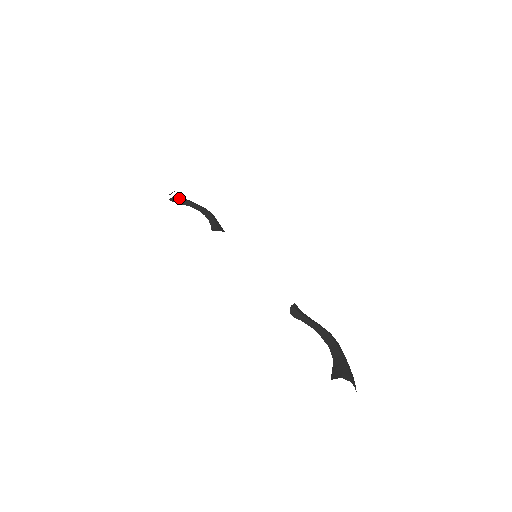
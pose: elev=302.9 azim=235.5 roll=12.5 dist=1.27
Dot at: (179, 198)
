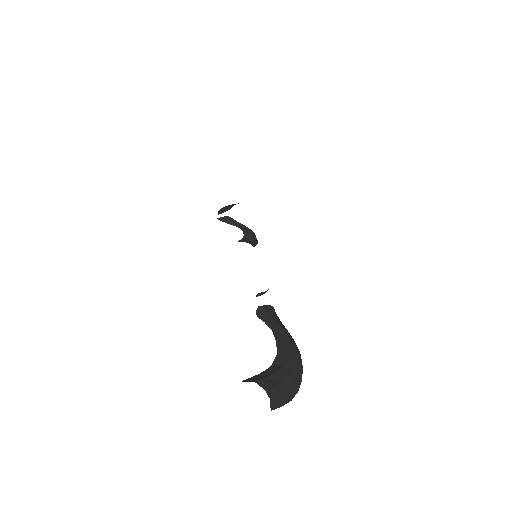
Dot at: (229, 218)
